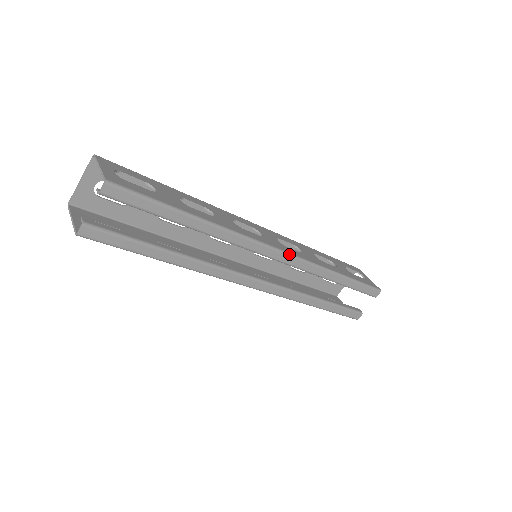
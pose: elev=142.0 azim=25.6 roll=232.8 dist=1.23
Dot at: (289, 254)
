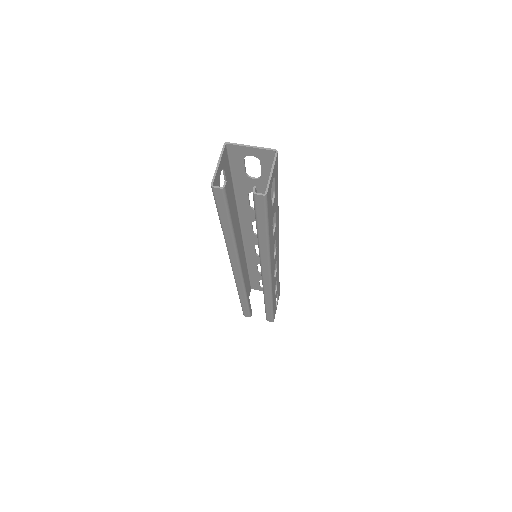
Dot at: (271, 281)
